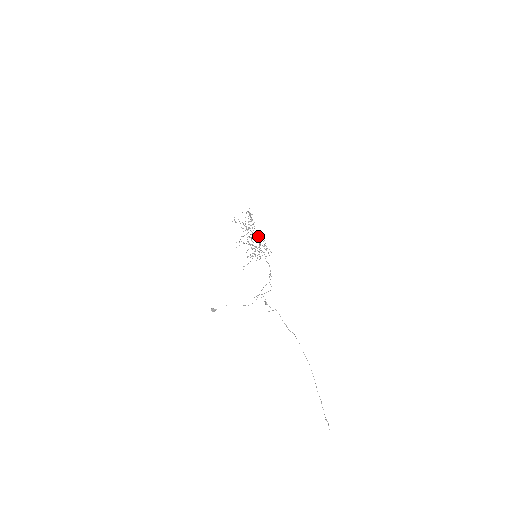
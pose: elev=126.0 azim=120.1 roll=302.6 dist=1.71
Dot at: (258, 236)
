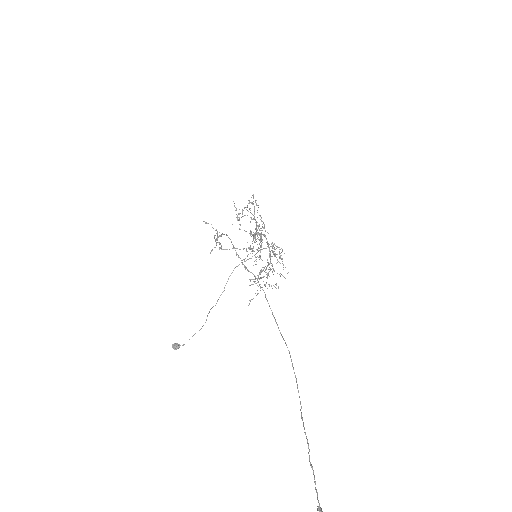
Dot at: (274, 253)
